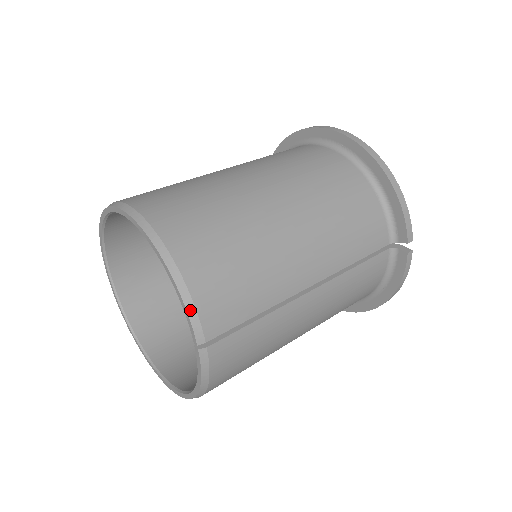
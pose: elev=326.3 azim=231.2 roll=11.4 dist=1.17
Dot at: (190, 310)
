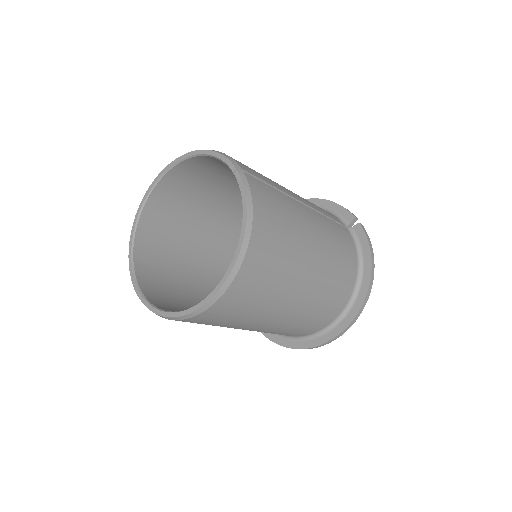
Dot at: (224, 155)
